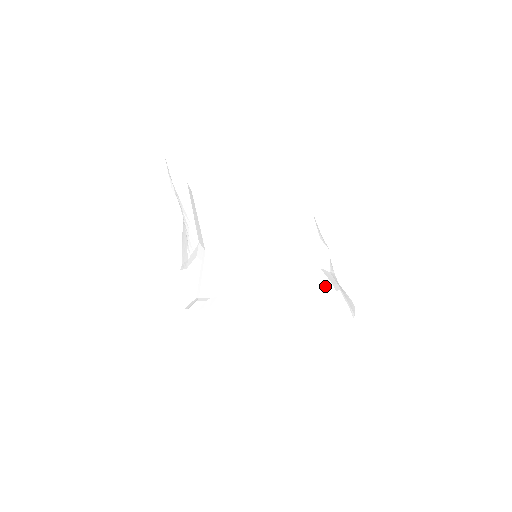
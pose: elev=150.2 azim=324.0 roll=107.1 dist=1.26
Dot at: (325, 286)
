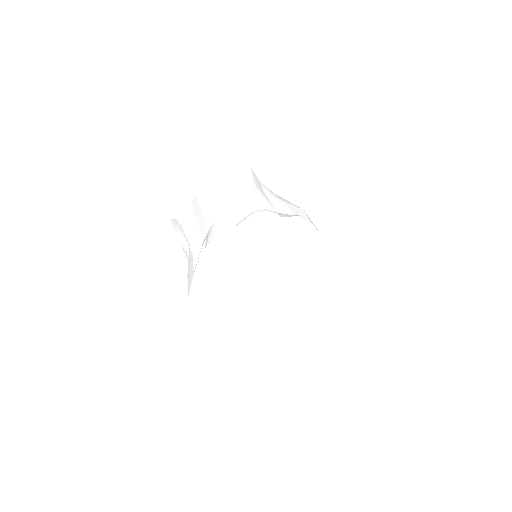
Dot at: occluded
